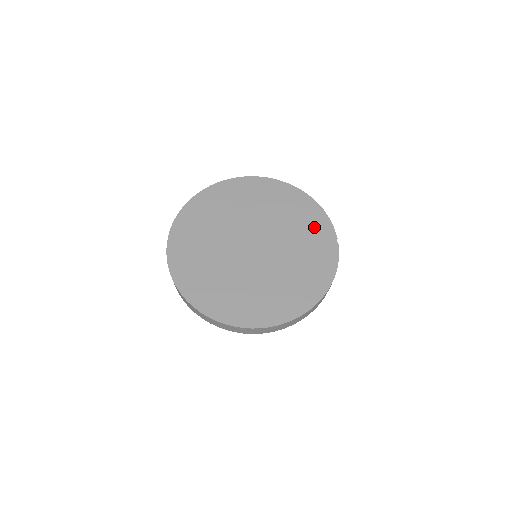
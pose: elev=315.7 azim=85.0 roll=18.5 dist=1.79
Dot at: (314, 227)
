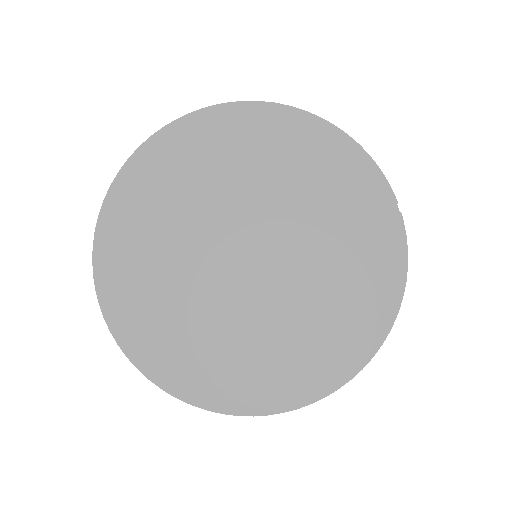
Dot at: (351, 190)
